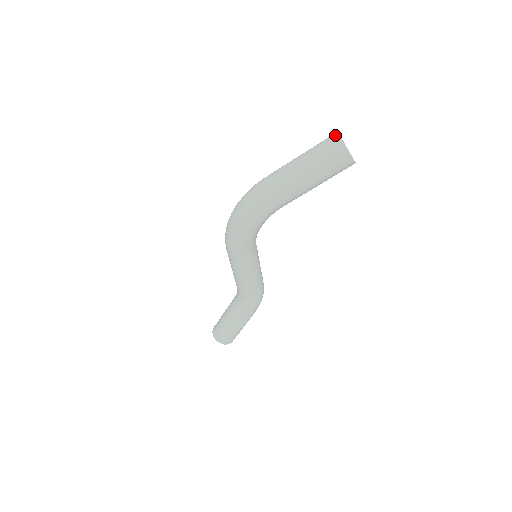
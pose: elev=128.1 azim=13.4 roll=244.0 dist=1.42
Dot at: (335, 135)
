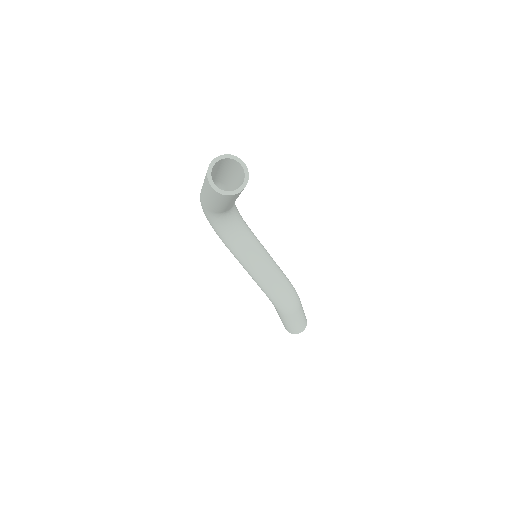
Dot at: (218, 157)
